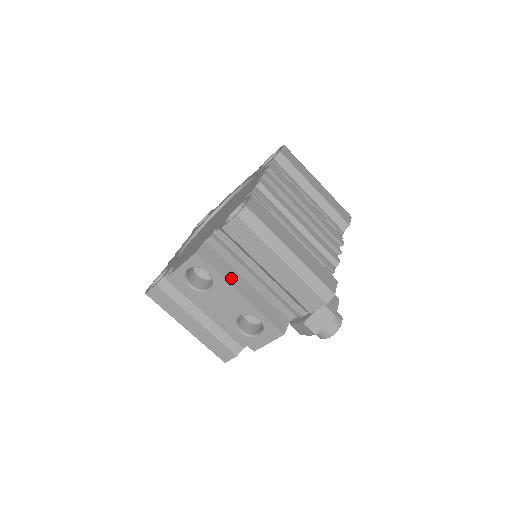
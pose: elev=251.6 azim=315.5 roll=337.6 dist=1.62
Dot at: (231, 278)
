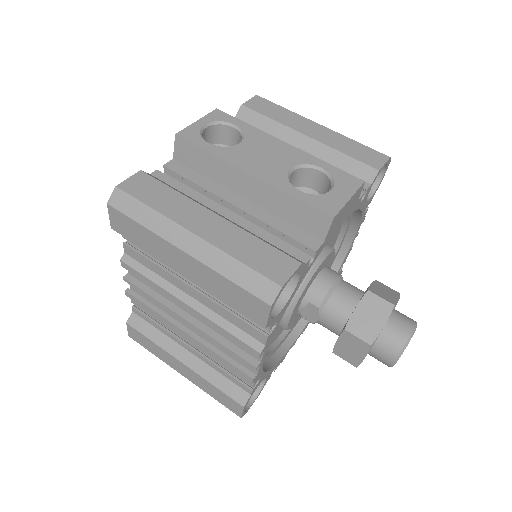
Dot at: occluded
